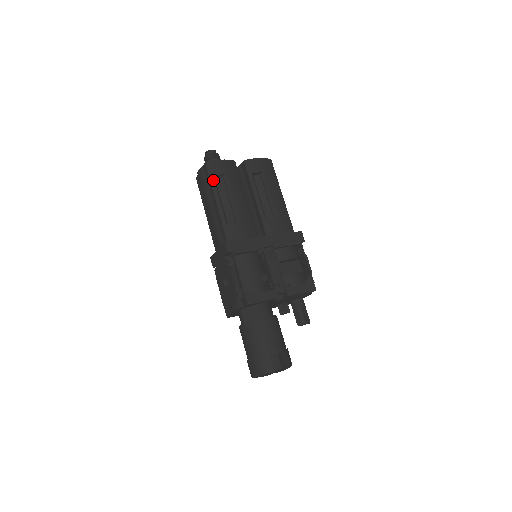
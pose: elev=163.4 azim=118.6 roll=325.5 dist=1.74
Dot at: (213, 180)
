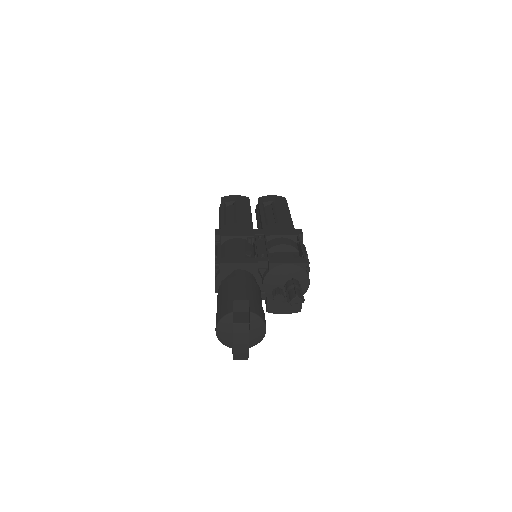
Dot at: (223, 205)
